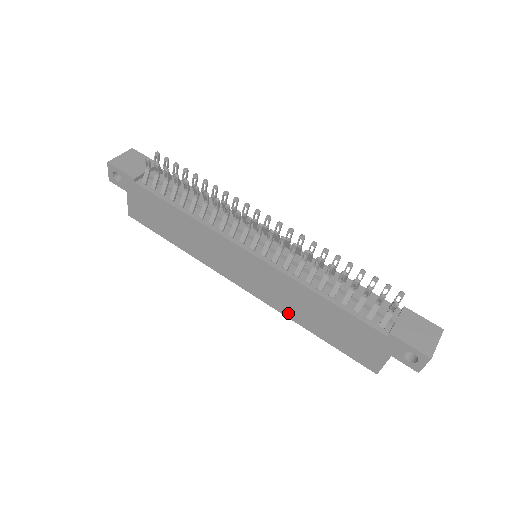
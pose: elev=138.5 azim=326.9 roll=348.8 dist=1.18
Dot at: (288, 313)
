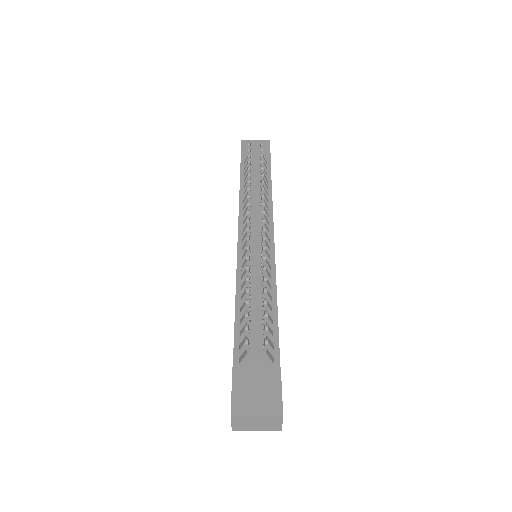
Dot at: occluded
